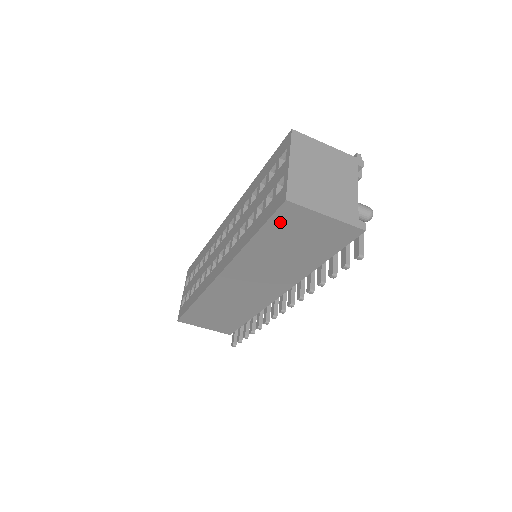
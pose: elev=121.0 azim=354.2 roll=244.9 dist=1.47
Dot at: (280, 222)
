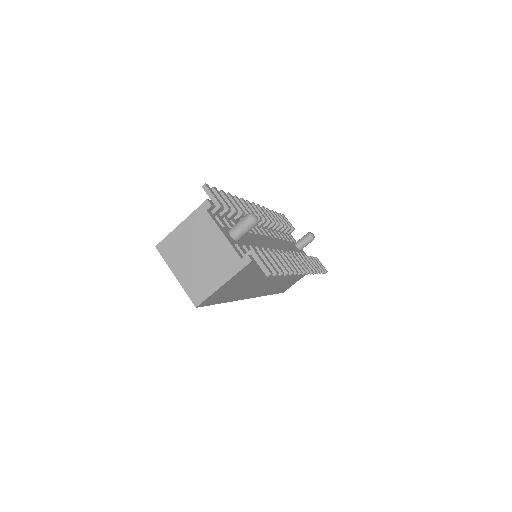
Dot at: (215, 300)
